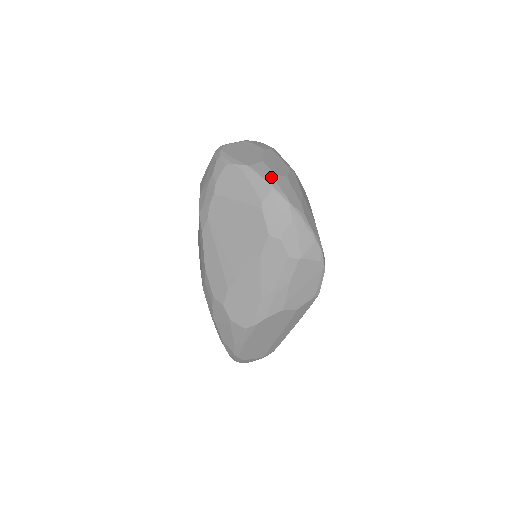
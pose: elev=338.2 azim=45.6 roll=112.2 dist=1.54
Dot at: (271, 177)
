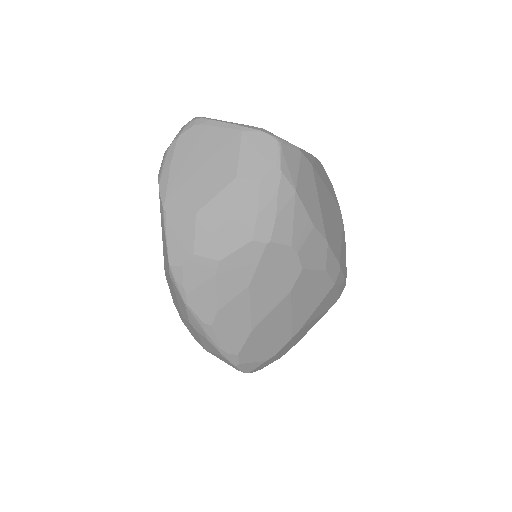
Dot at: (181, 253)
